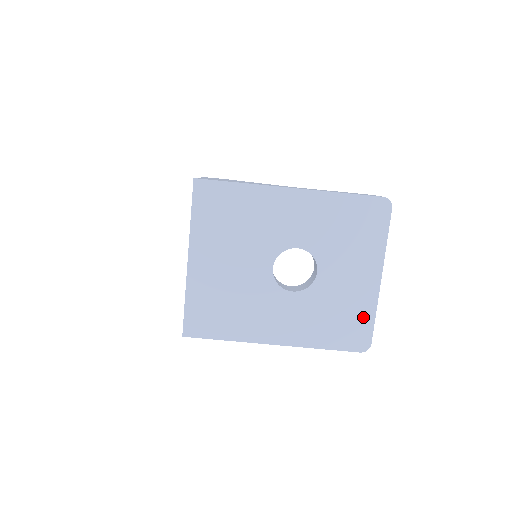
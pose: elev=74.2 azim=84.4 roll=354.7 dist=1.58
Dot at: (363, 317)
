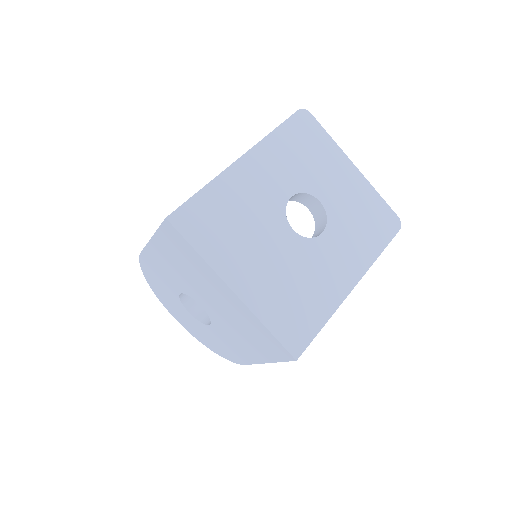
Dot at: (375, 203)
